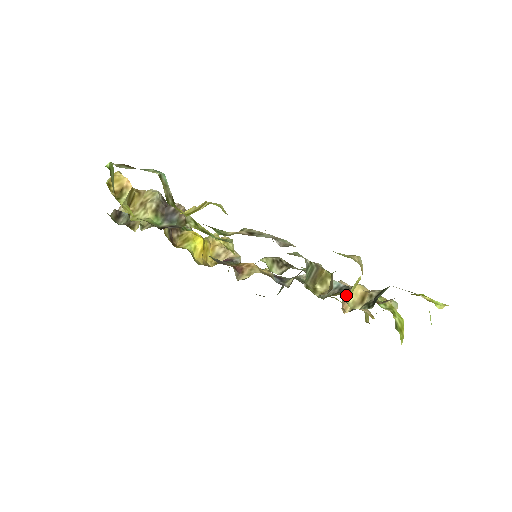
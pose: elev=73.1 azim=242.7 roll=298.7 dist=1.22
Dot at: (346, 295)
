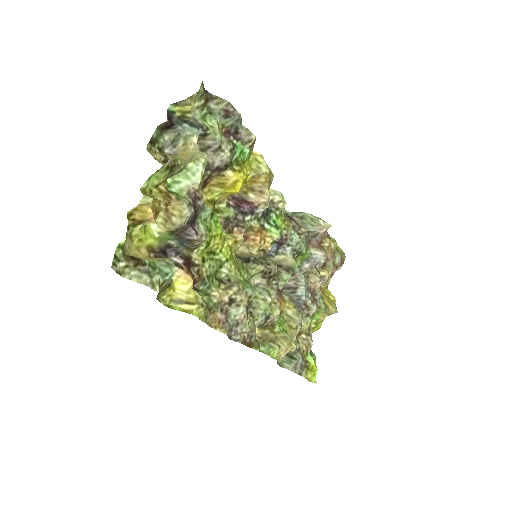
Dot at: (328, 265)
